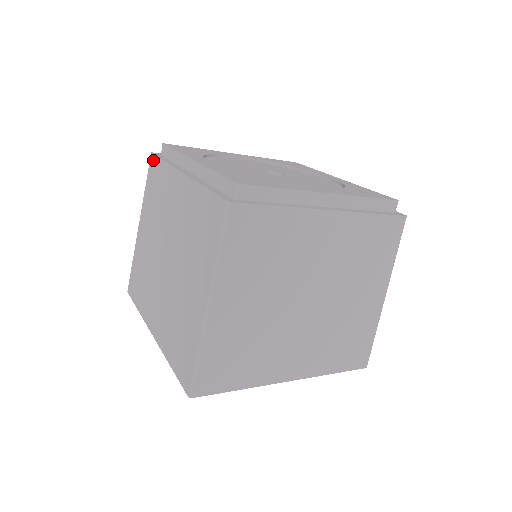
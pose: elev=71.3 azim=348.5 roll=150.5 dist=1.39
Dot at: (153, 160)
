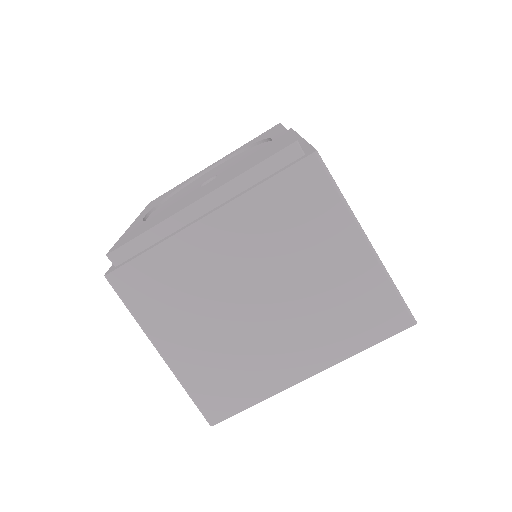
Dot at: occluded
